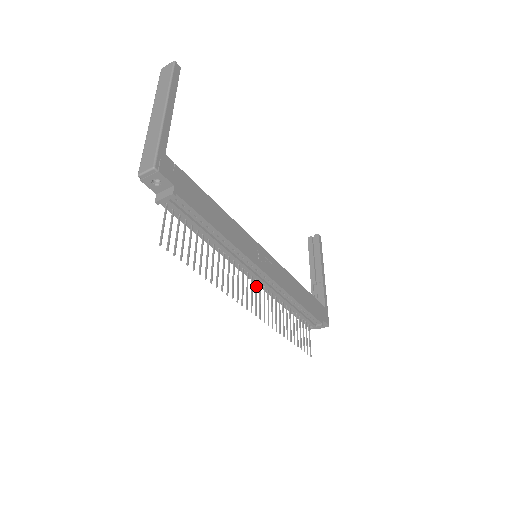
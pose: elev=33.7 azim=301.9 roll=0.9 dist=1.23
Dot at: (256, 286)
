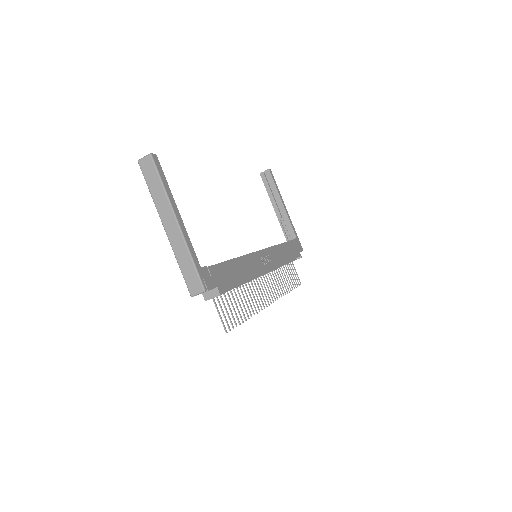
Dot at: (264, 279)
